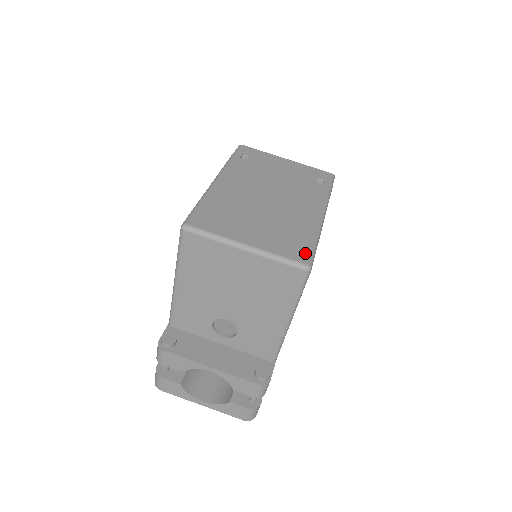
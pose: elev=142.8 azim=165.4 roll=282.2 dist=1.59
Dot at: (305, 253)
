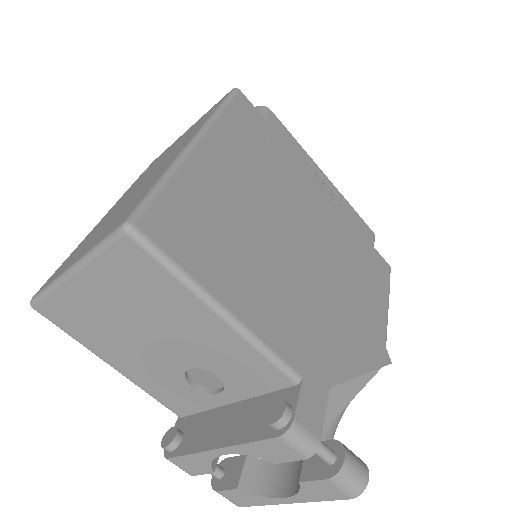
Dot at: (130, 211)
